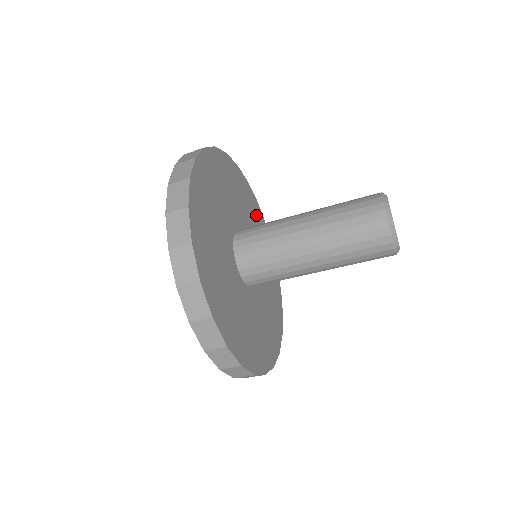
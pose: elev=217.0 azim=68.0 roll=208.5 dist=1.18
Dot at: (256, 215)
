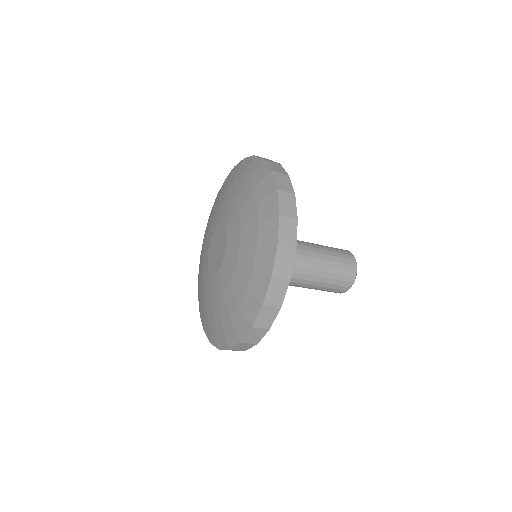
Dot at: occluded
